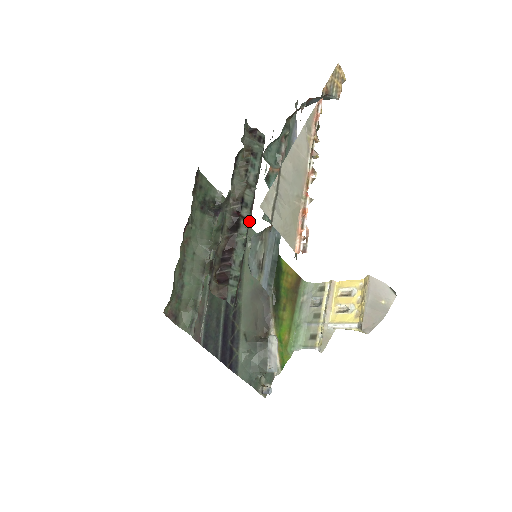
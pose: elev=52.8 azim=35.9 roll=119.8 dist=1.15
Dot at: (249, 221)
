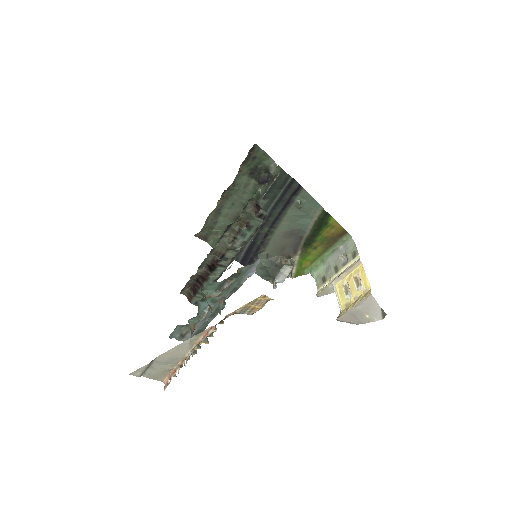
Dot at: occluded
